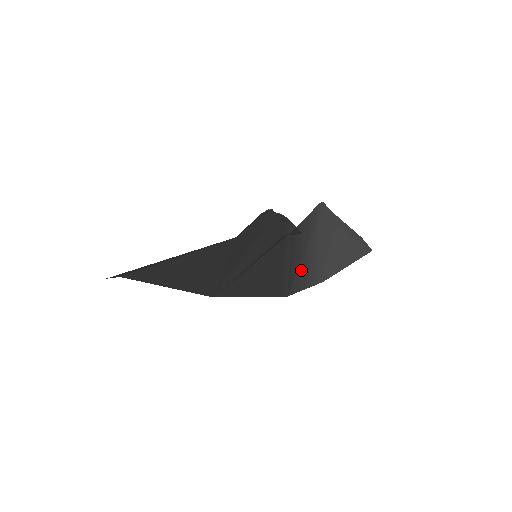
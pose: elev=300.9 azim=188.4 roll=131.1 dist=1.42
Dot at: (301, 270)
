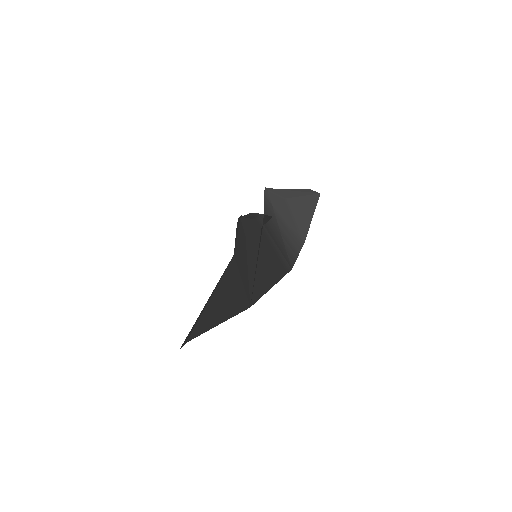
Dot at: (287, 246)
